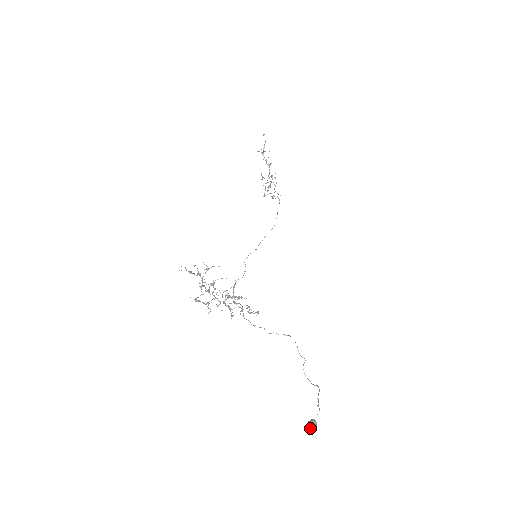
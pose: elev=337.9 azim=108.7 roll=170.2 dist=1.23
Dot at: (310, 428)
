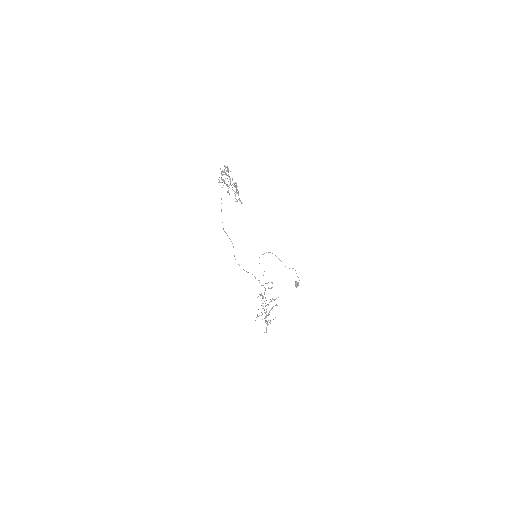
Dot at: occluded
